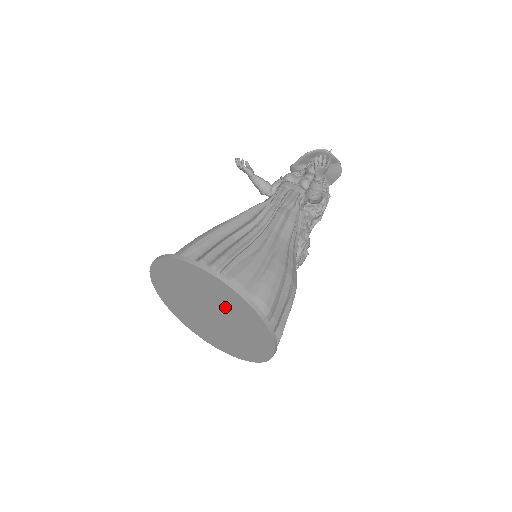
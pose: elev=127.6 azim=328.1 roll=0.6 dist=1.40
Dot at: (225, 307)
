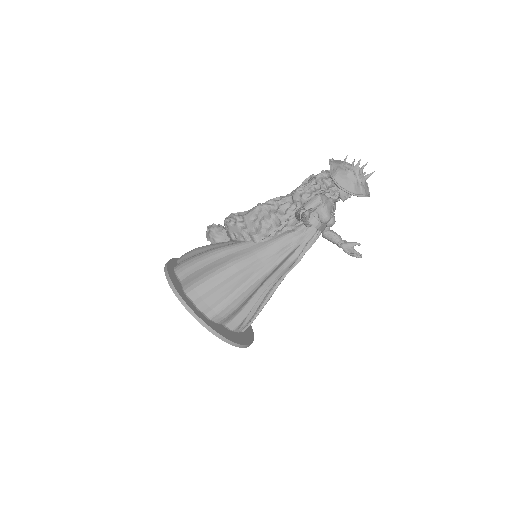
Dot at: occluded
